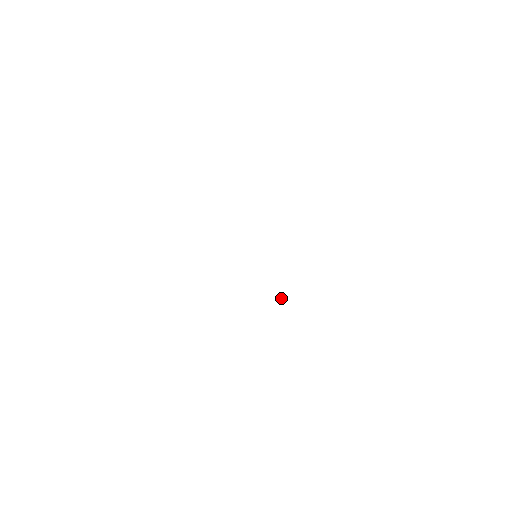
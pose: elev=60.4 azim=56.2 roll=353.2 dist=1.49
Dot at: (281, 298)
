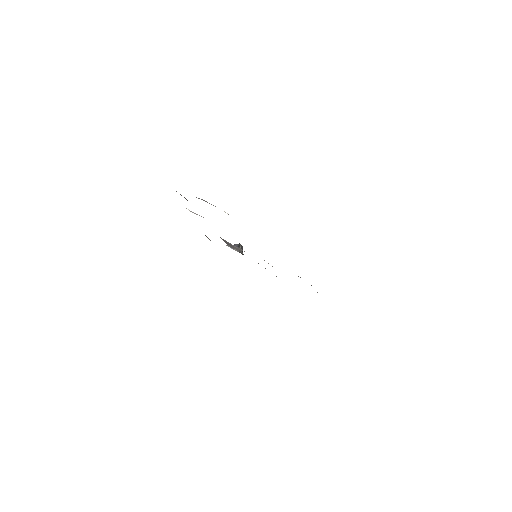
Dot at: occluded
